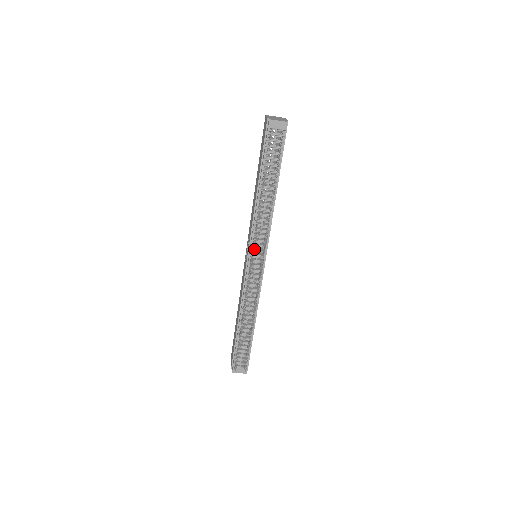
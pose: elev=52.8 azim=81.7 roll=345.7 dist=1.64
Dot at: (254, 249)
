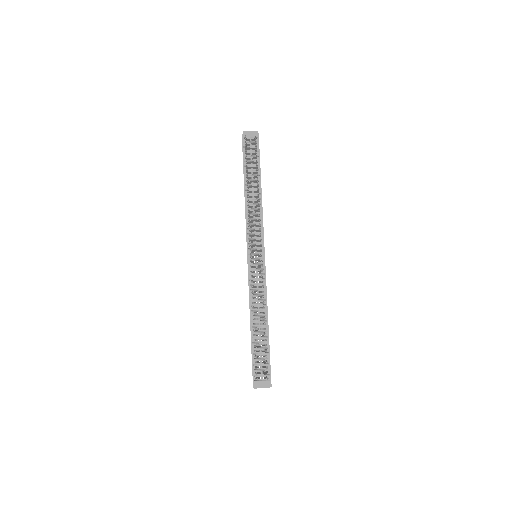
Dot at: occluded
